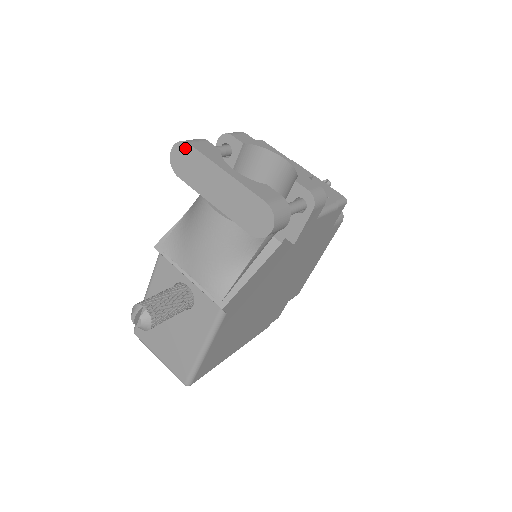
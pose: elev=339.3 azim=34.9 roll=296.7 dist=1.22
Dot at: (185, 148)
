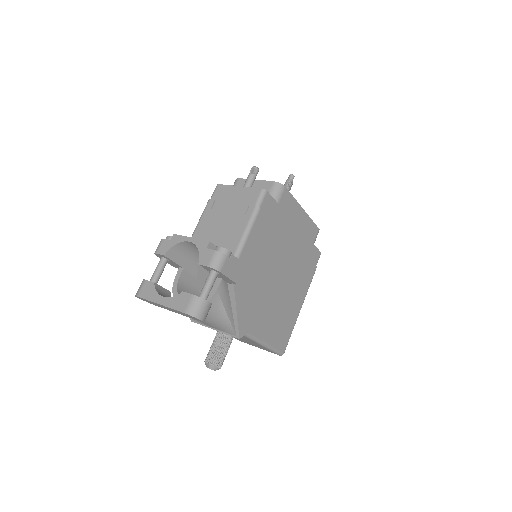
Dot at: (140, 298)
